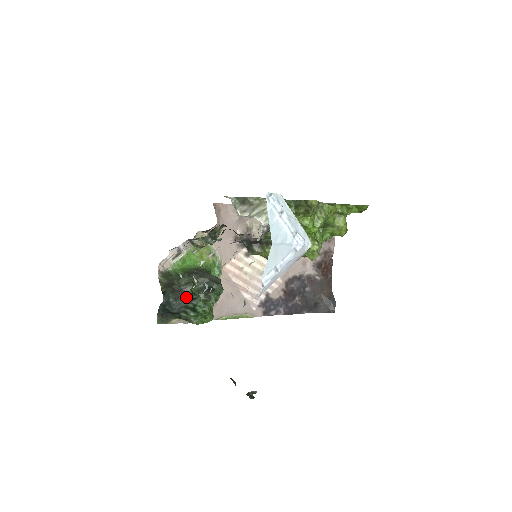
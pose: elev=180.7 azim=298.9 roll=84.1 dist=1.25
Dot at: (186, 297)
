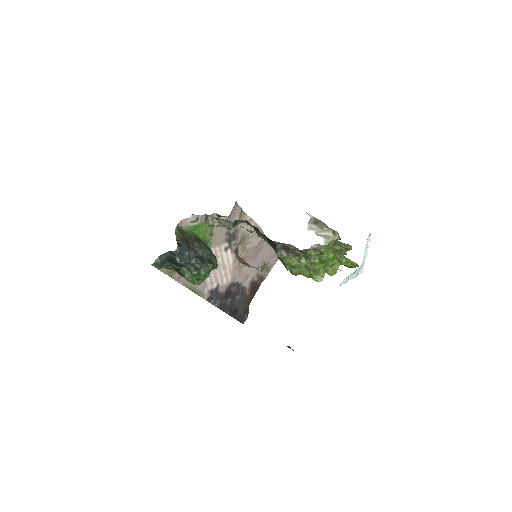
Dot at: (198, 258)
